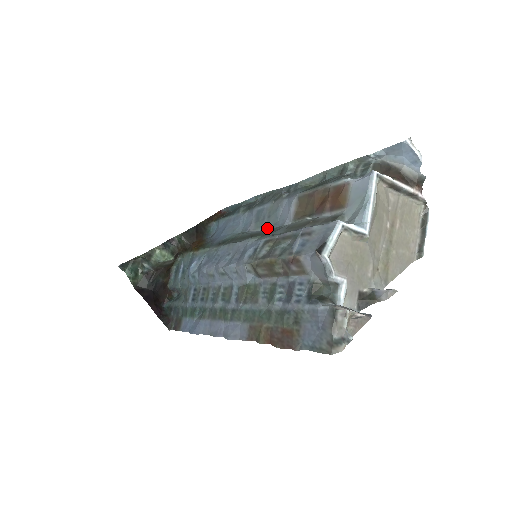
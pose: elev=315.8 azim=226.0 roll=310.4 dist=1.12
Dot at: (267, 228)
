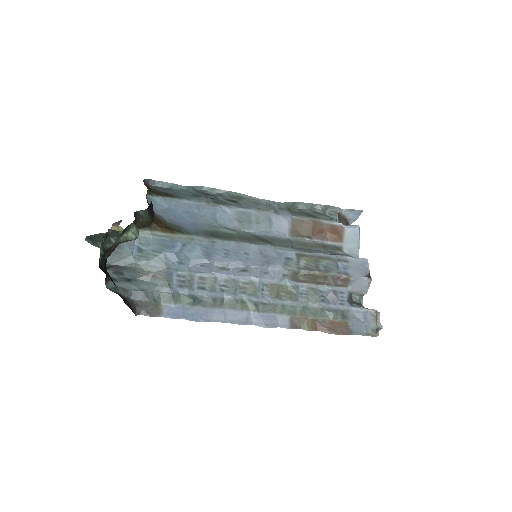
Dot at: (257, 232)
